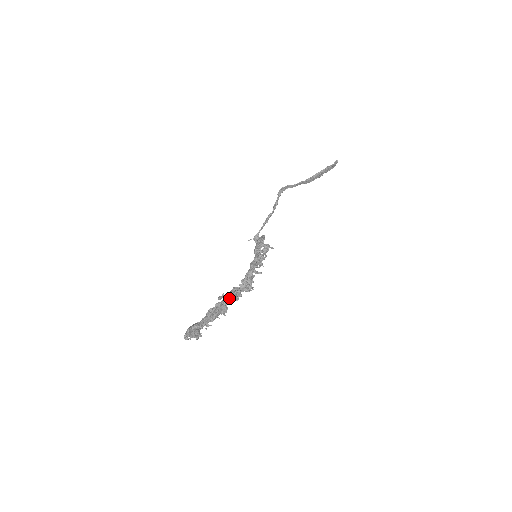
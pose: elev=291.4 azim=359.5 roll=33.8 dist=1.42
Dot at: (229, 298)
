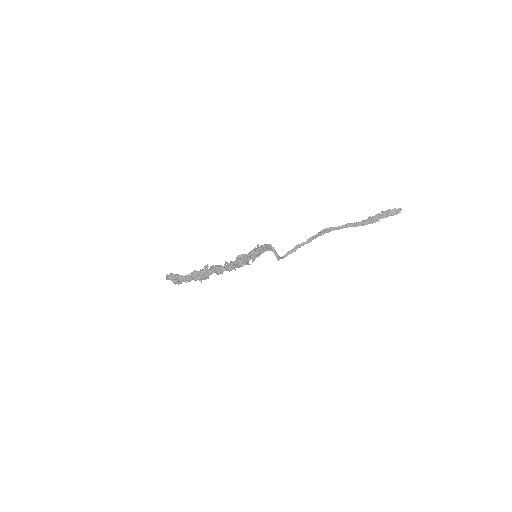
Dot at: (210, 268)
